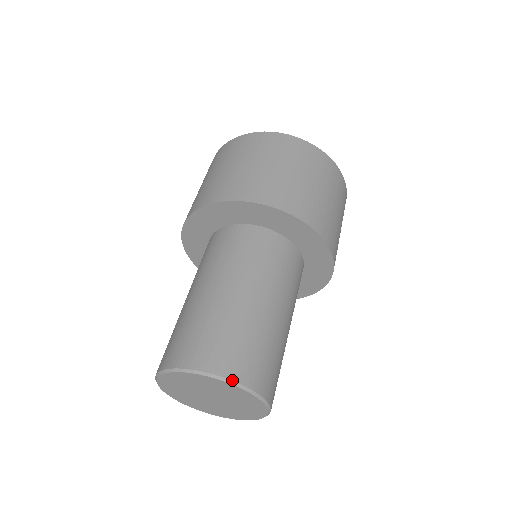
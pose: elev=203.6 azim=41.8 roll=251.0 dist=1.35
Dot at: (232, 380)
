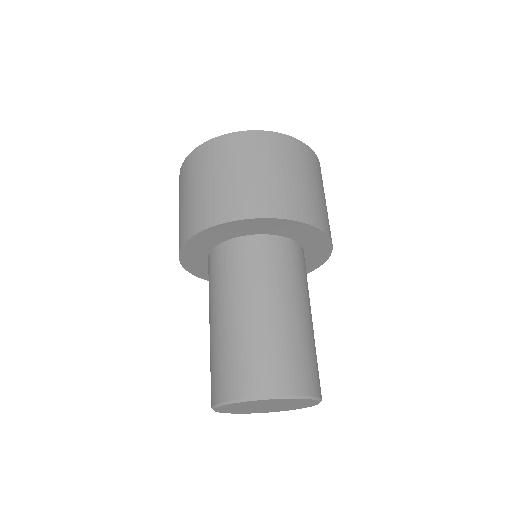
Dot at: (311, 396)
